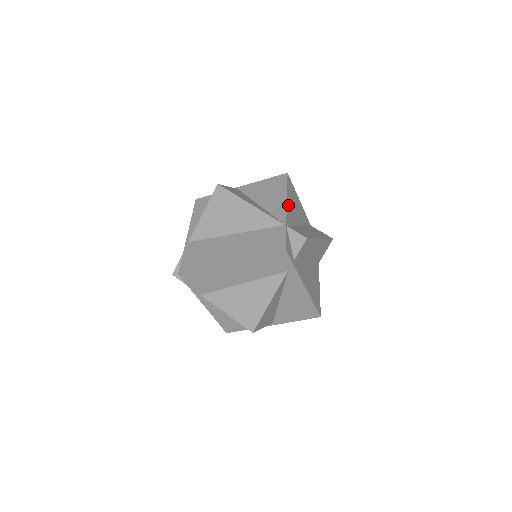
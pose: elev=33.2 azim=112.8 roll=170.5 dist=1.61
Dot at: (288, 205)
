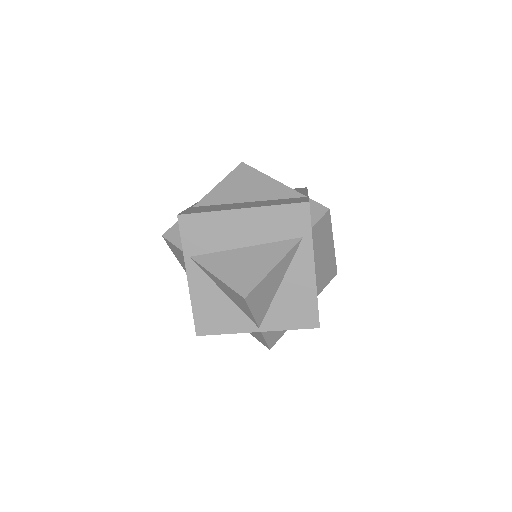
Dot at: occluded
